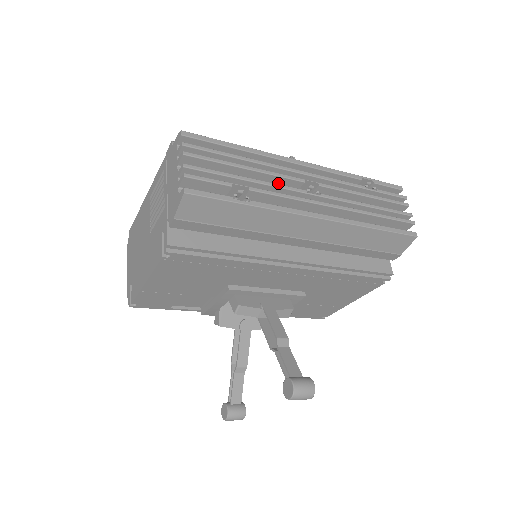
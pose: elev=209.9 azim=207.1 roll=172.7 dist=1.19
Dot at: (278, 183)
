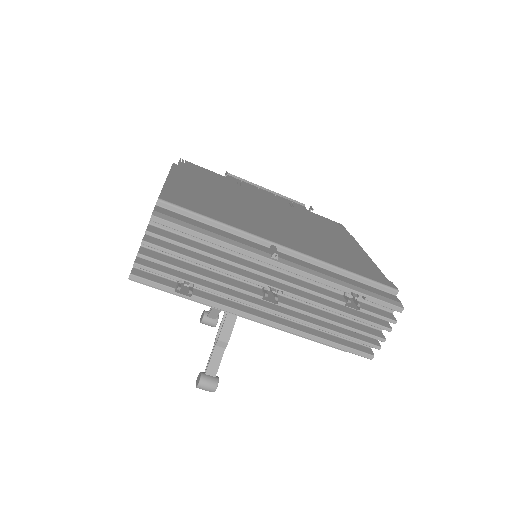
Dot at: occluded
